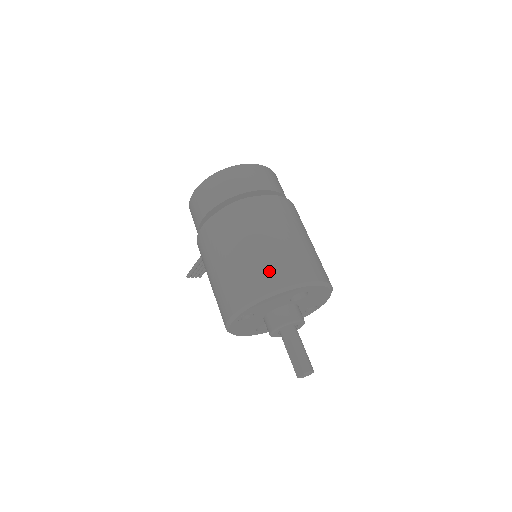
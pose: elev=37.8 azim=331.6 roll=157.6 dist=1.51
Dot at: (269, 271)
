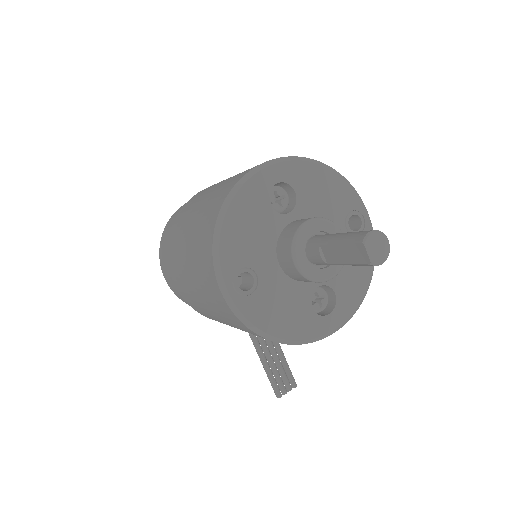
Dot at: (212, 205)
